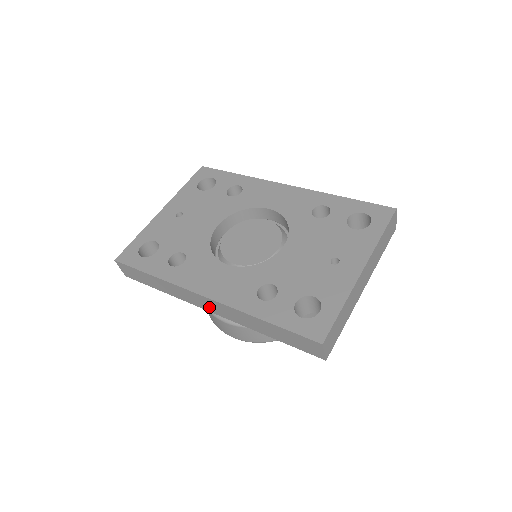
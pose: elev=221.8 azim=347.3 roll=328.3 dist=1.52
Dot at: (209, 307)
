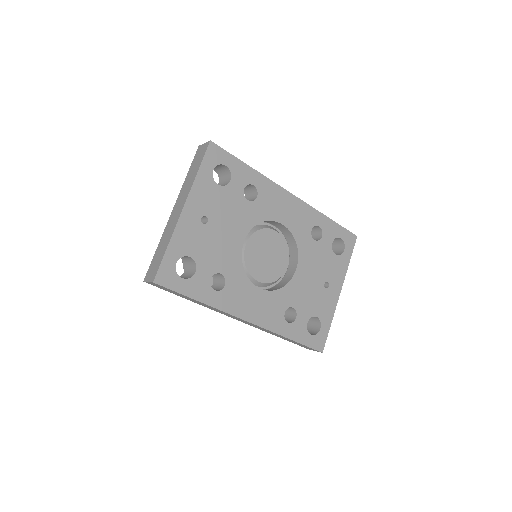
Dot at: (240, 320)
